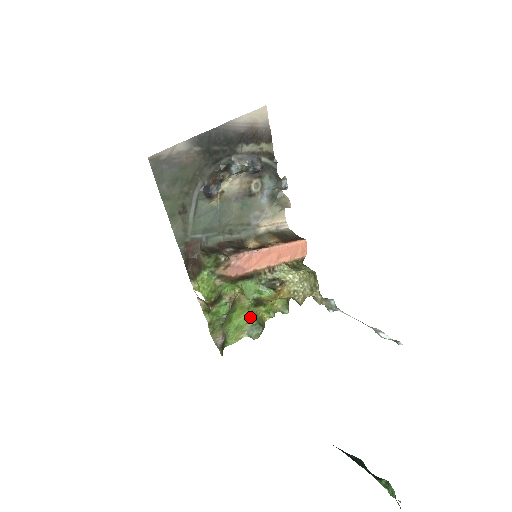
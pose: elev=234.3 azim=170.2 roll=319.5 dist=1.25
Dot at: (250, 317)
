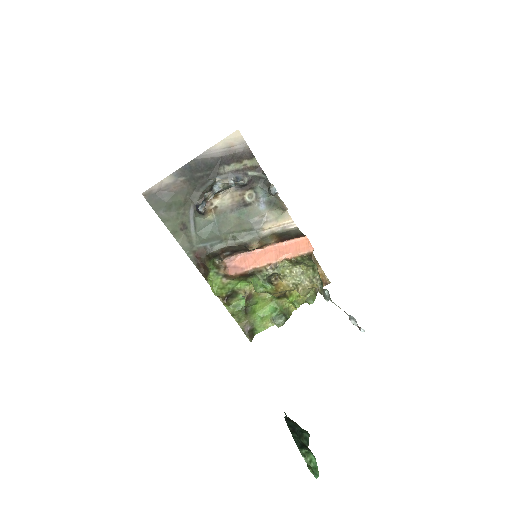
Dot at: (274, 308)
